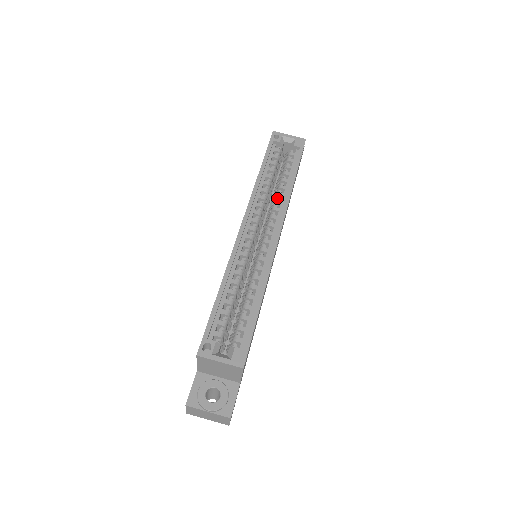
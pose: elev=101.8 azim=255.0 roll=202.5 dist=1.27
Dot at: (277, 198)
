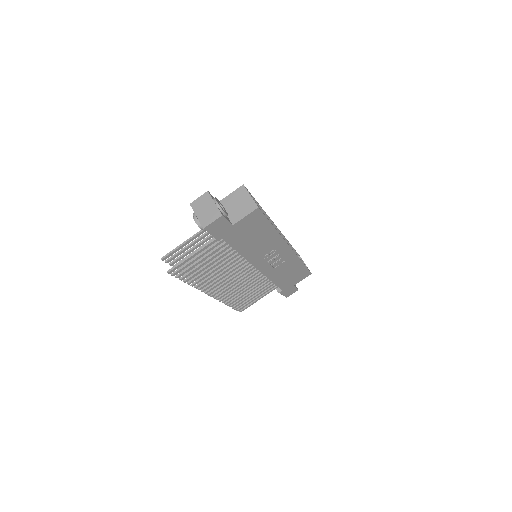
Dot at: occluded
